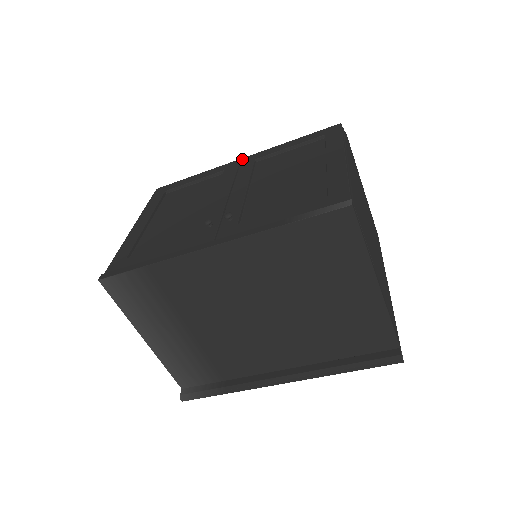
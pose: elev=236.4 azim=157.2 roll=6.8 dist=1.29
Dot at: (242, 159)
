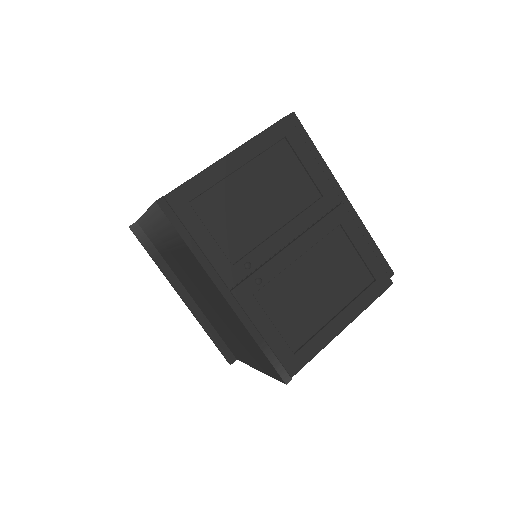
Dot at: (341, 205)
